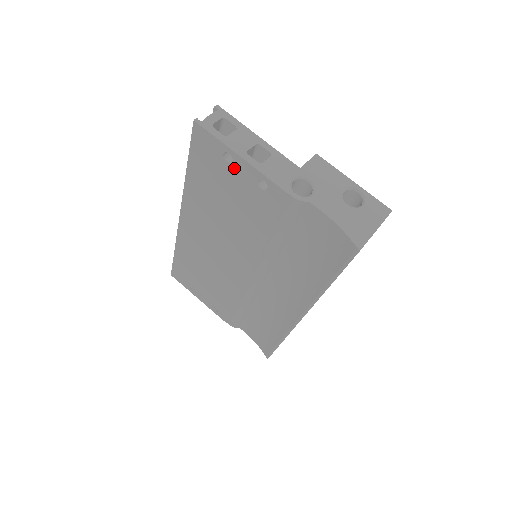
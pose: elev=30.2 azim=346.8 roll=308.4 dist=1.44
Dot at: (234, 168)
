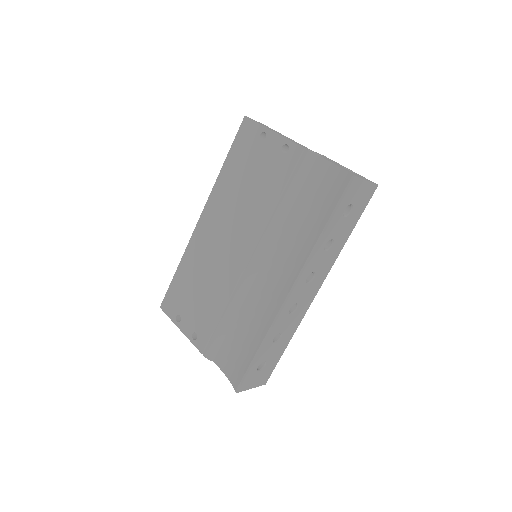
Dot at: (265, 144)
